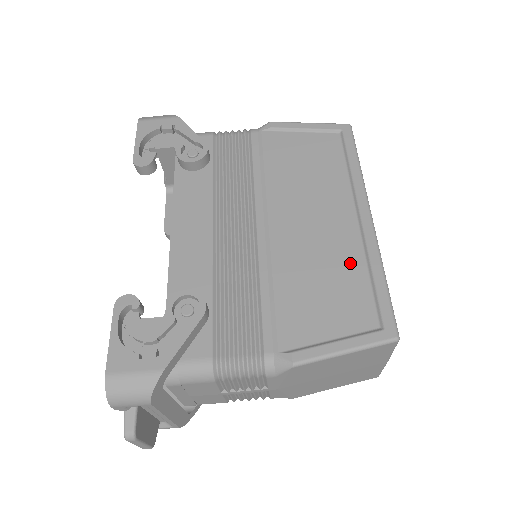
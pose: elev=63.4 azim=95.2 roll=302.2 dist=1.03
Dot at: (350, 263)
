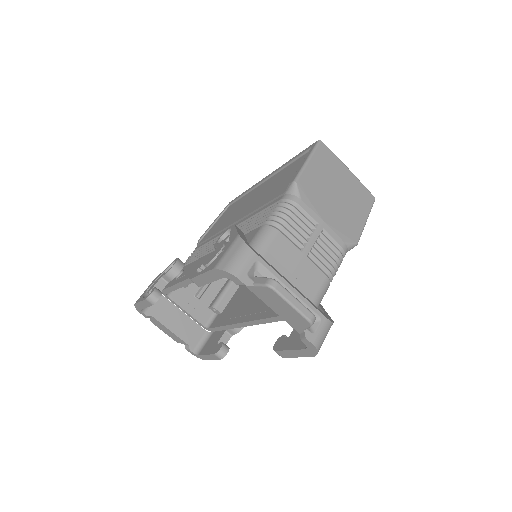
Dot at: (277, 176)
